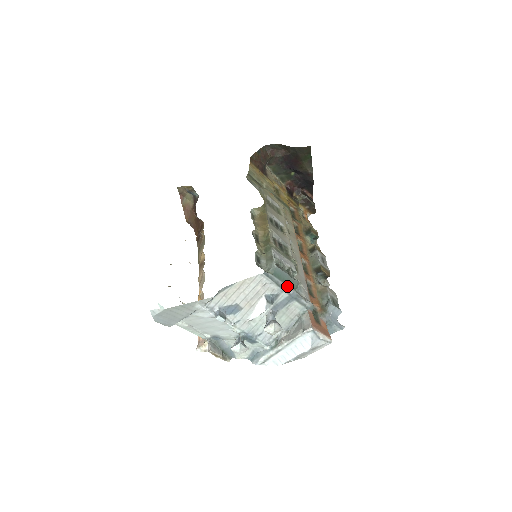
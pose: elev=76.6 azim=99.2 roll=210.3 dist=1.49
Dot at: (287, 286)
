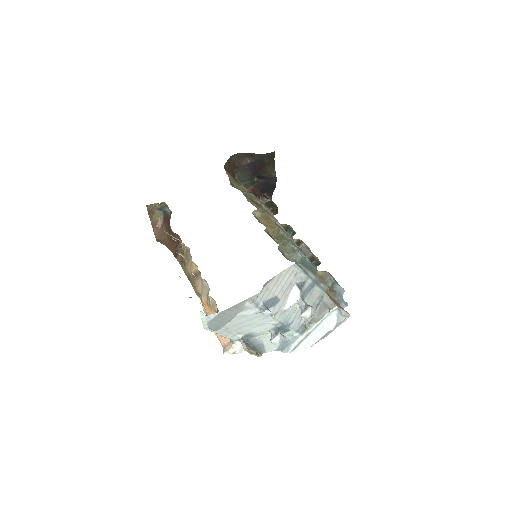
Dot at: (311, 273)
